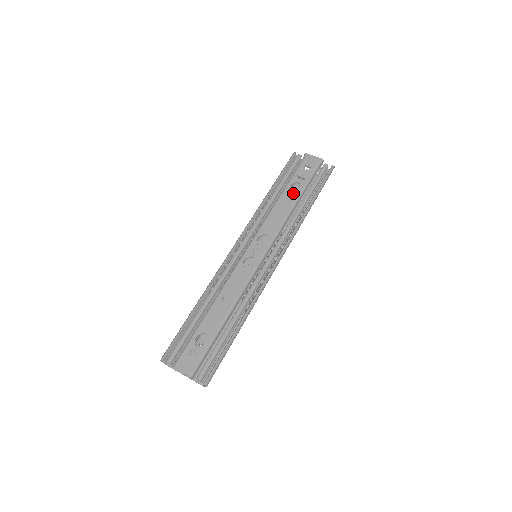
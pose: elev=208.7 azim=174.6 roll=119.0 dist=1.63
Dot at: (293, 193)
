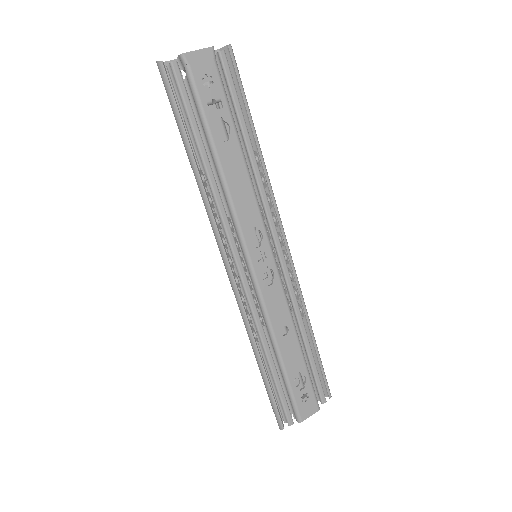
Dot at: (229, 141)
